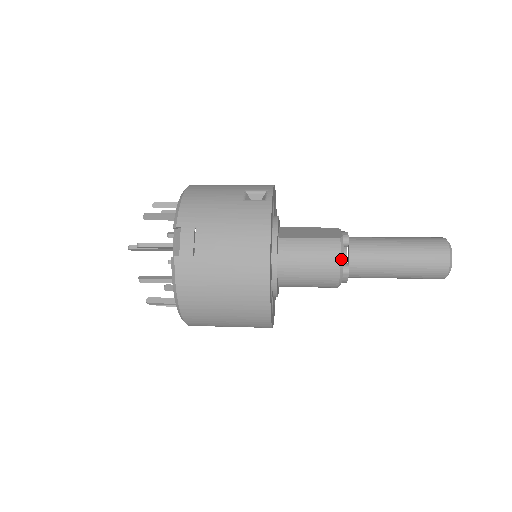
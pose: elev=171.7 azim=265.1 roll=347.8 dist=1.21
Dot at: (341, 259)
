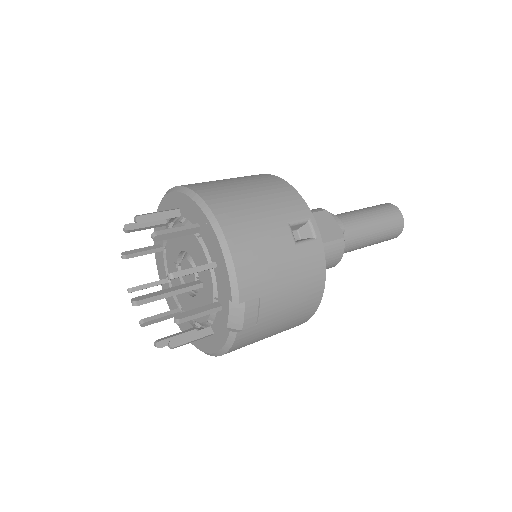
Dot at: occluded
